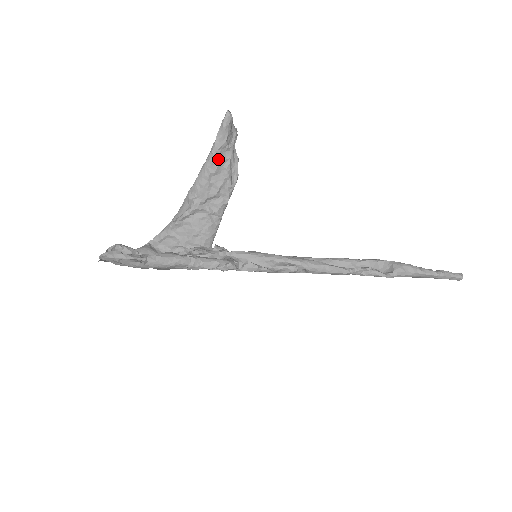
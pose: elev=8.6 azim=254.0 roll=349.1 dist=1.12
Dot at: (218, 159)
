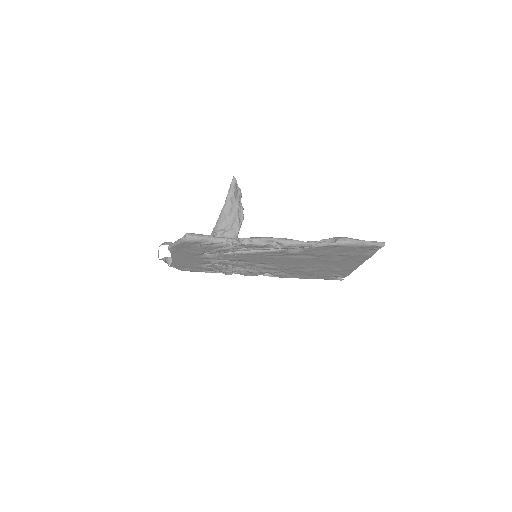
Dot at: (230, 206)
